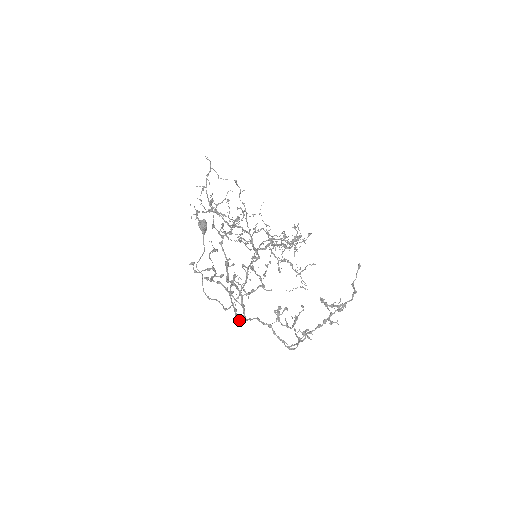
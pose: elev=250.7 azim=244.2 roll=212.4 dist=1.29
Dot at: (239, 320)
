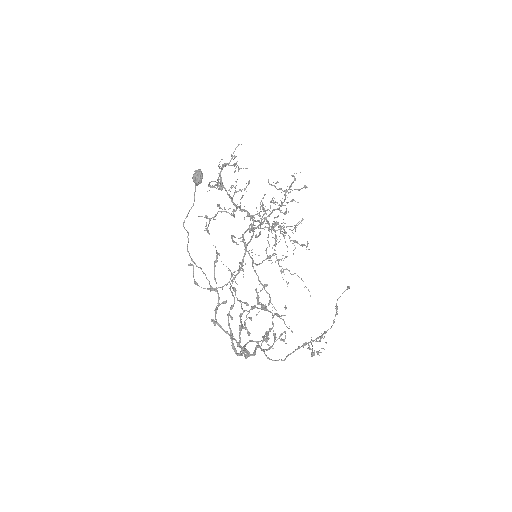
Dot at: (235, 350)
